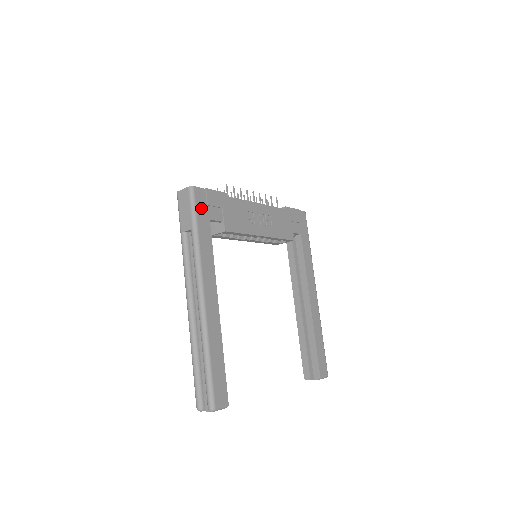
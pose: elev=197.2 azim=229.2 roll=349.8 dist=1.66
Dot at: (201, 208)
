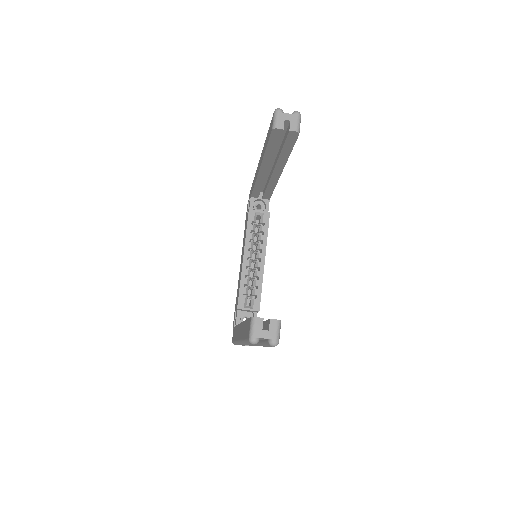
Dot at: occluded
